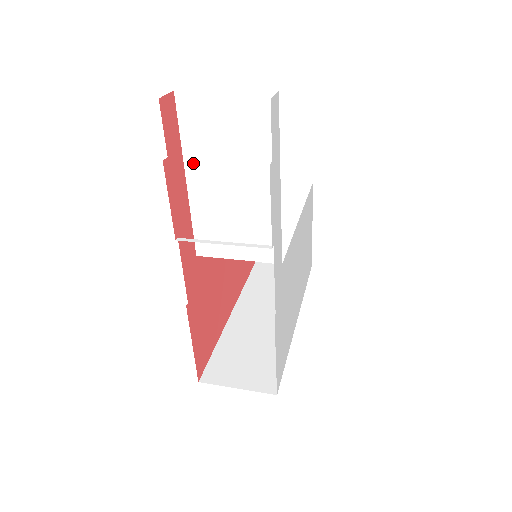
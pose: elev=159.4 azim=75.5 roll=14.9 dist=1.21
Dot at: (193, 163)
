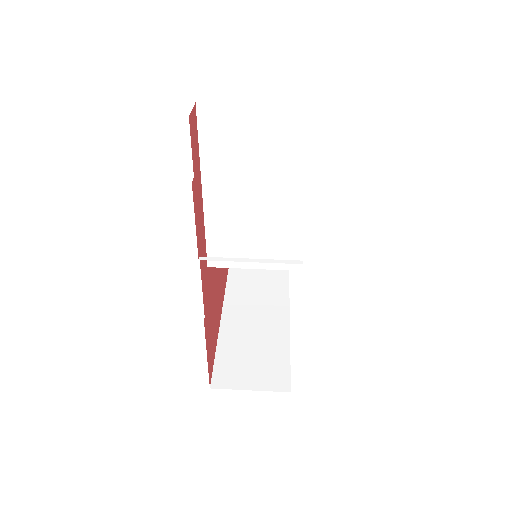
Dot at: (212, 177)
